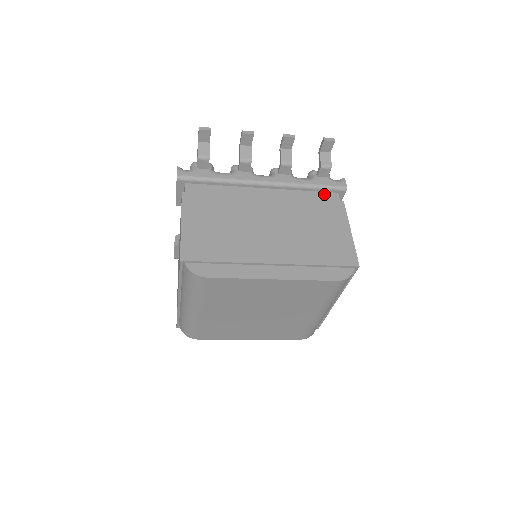
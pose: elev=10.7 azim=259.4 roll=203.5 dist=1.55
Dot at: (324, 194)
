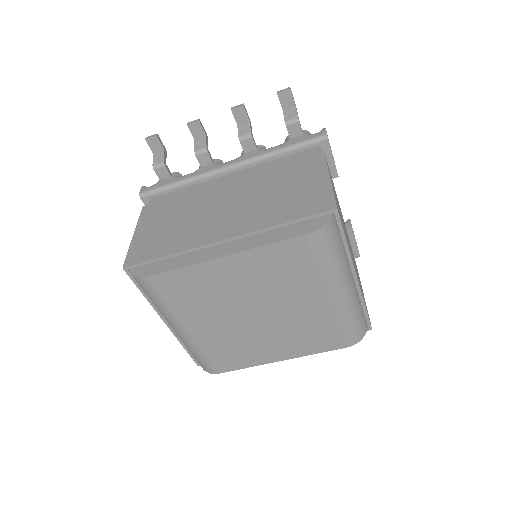
Dot at: (301, 153)
